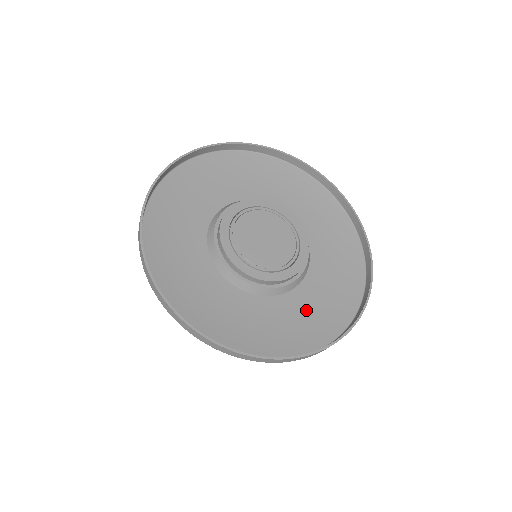
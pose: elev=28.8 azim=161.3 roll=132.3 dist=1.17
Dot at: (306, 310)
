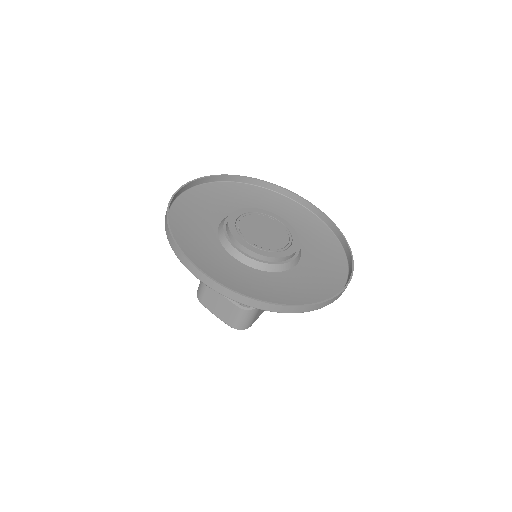
Dot at: (308, 280)
